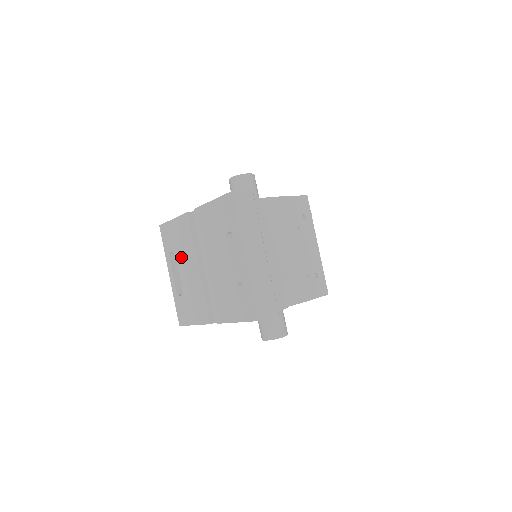
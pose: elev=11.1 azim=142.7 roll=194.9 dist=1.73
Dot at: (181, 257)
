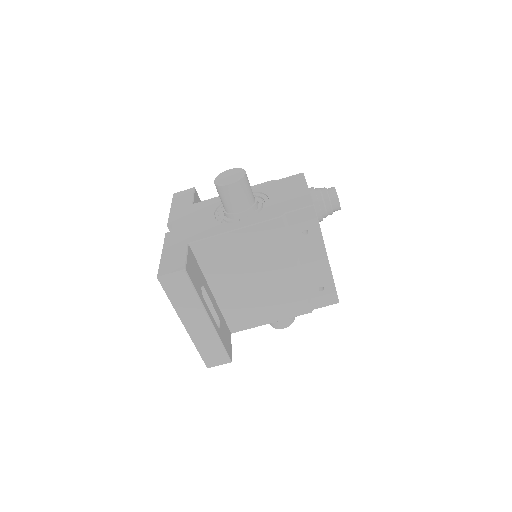
Dot at: occluded
